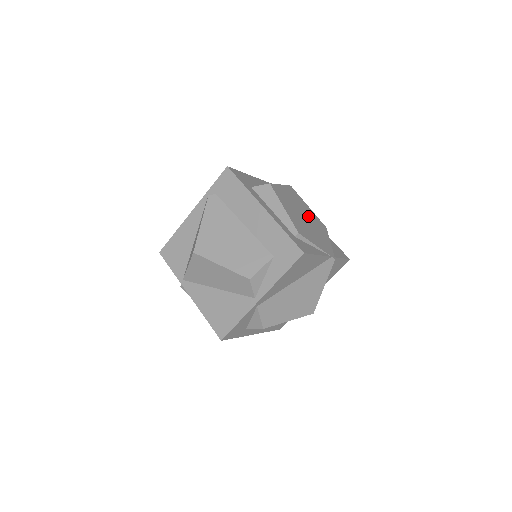
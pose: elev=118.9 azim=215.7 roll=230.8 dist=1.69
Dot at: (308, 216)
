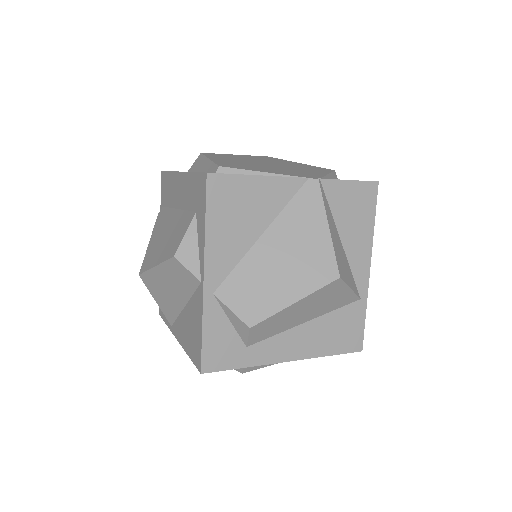
Dot at: (283, 165)
